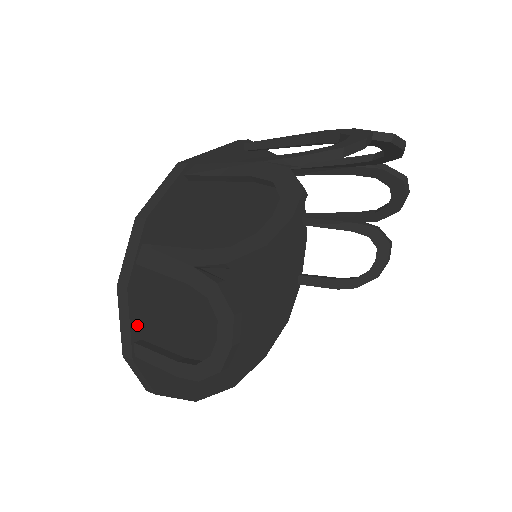
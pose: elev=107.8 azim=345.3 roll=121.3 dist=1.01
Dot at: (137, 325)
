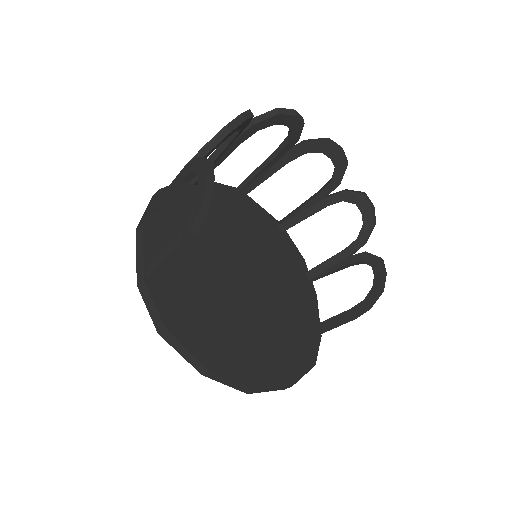
Dot at: (149, 255)
